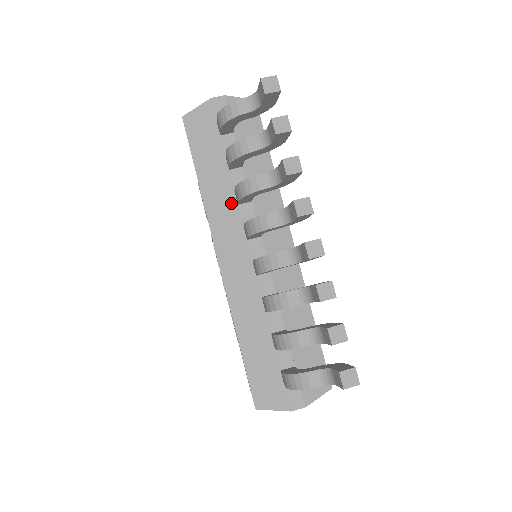
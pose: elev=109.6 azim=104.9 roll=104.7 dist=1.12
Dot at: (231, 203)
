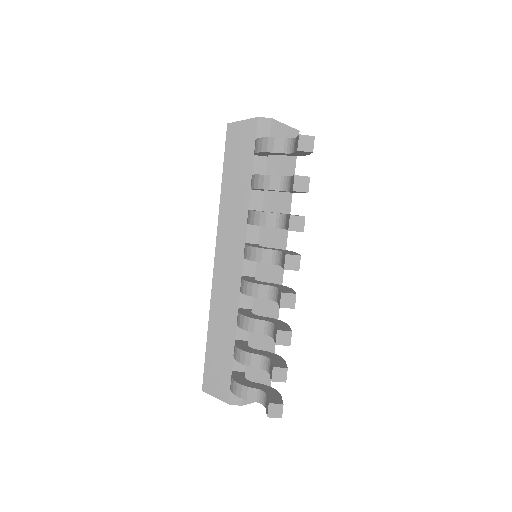
Dot at: (242, 219)
